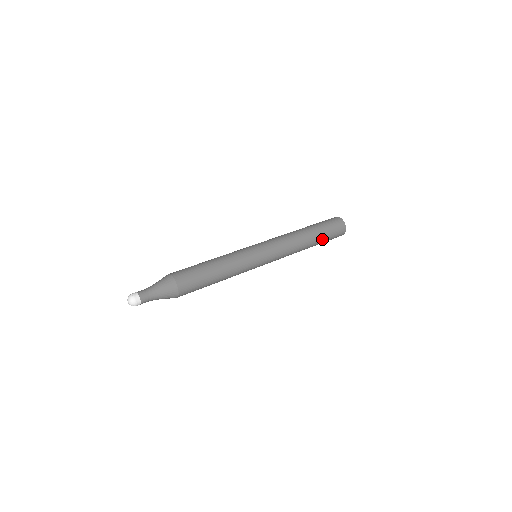
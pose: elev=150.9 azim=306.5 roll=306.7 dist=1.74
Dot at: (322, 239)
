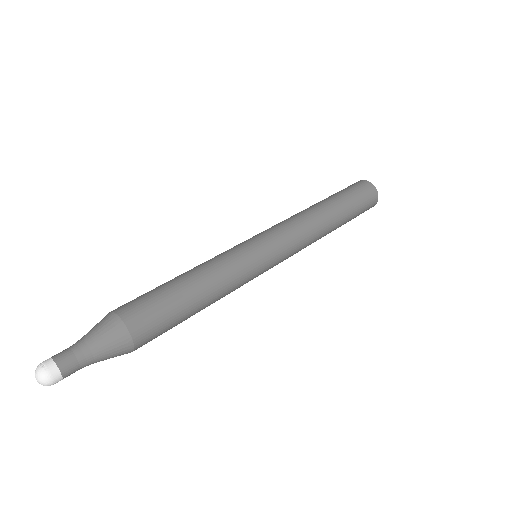
Dot at: (347, 220)
